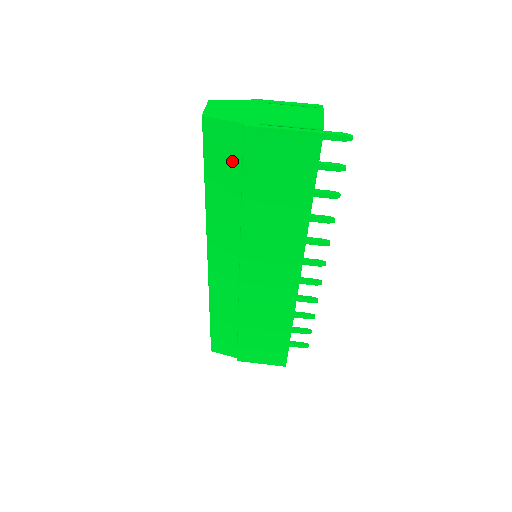
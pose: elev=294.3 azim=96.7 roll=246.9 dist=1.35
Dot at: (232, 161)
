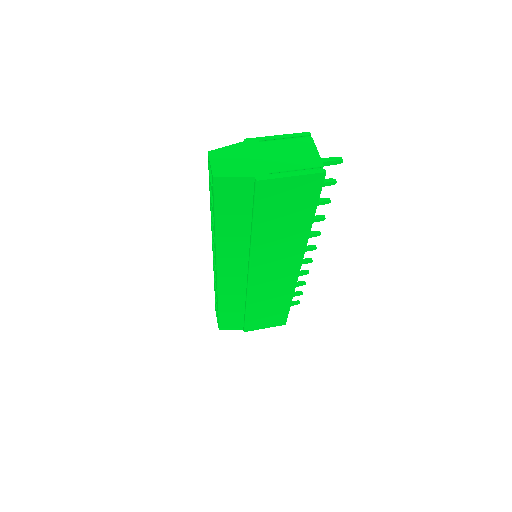
Dot at: (242, 204)
